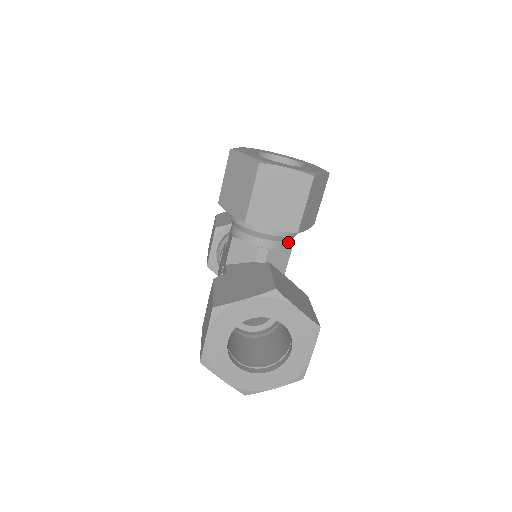
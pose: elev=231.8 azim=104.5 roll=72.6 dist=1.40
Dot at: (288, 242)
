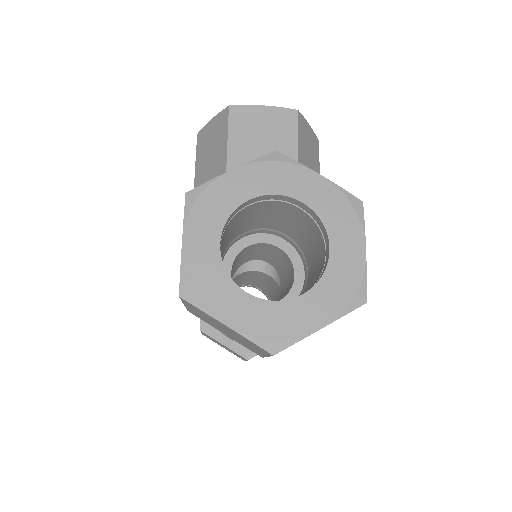
Dot at: occluded
